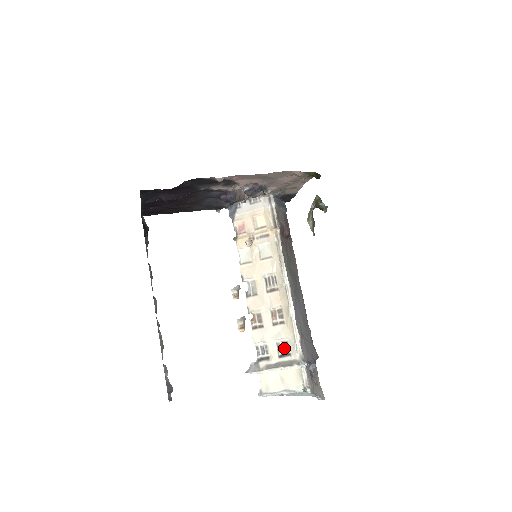
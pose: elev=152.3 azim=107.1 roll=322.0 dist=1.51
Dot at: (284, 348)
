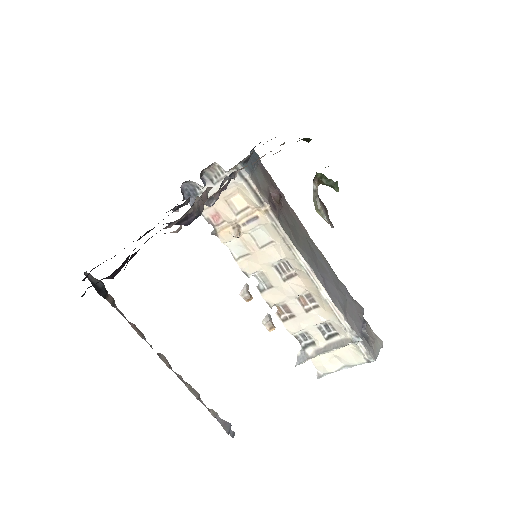
Dot at: (328, 329)
